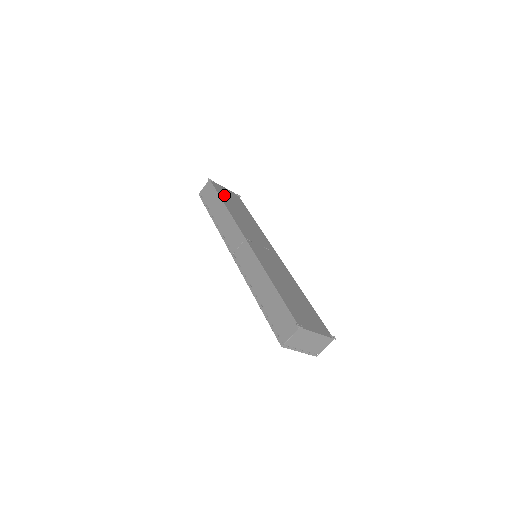
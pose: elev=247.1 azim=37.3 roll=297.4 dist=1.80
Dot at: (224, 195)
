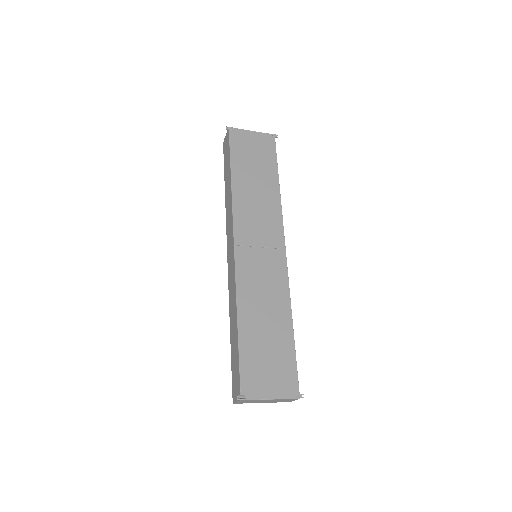
Dot at: (241, 154)
